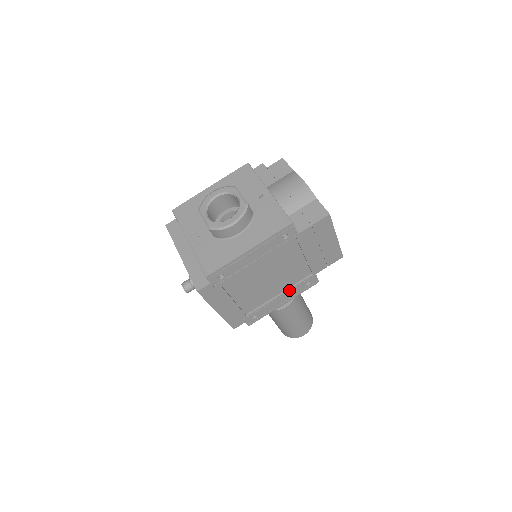
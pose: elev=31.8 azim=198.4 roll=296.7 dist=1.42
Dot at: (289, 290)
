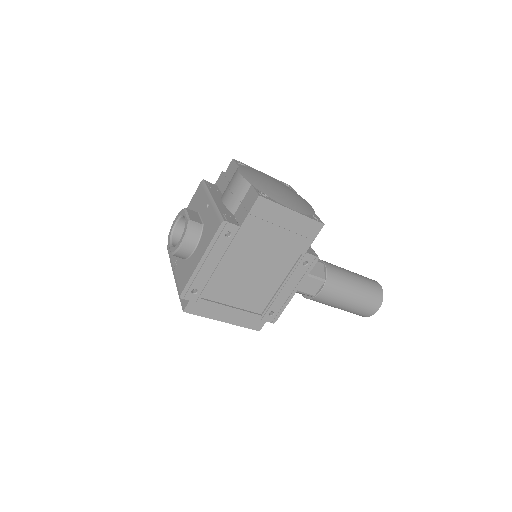
Dot at: (288, 277)
